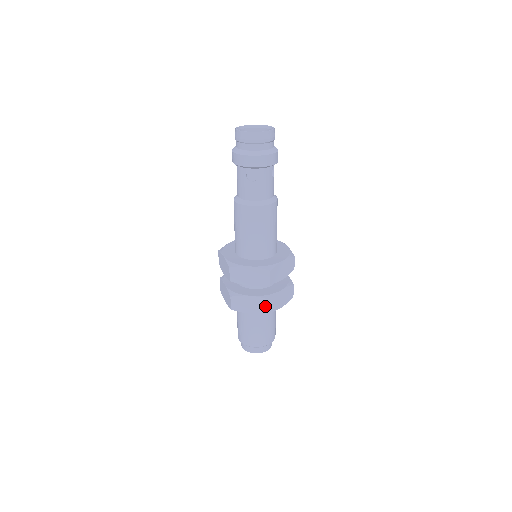
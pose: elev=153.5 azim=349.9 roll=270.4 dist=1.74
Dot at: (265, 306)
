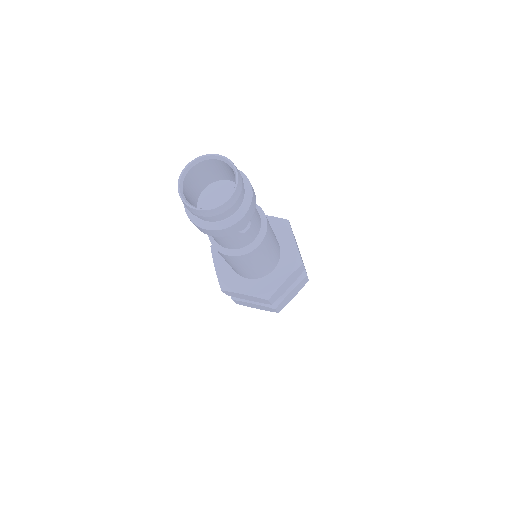
Dot at: (304, 282)
